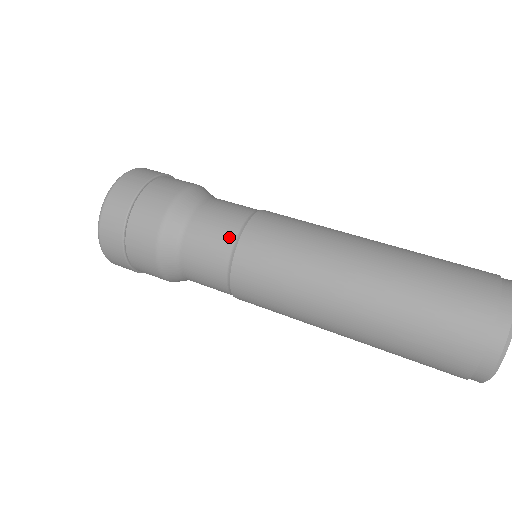
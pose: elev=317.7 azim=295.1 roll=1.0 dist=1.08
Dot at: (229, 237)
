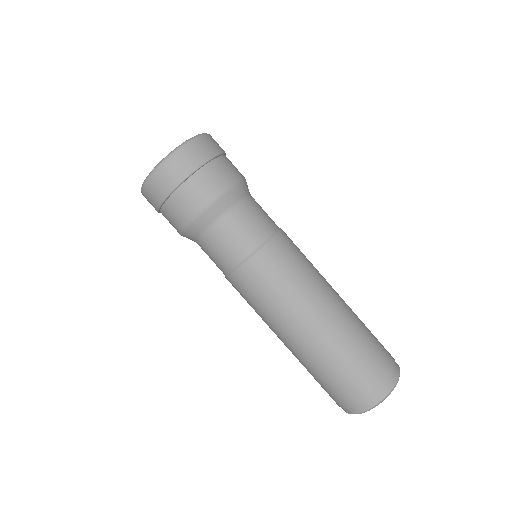
Dot at: (256, 240)
